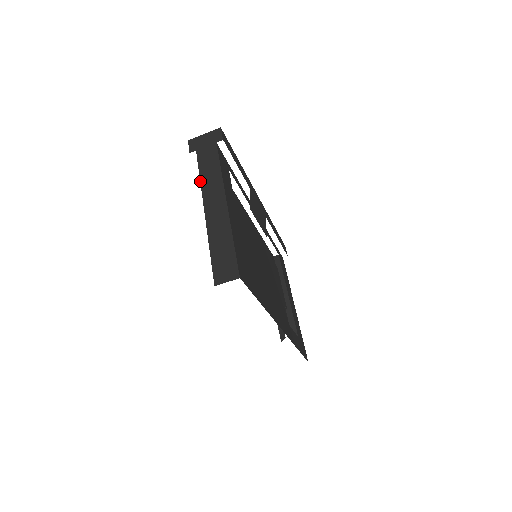
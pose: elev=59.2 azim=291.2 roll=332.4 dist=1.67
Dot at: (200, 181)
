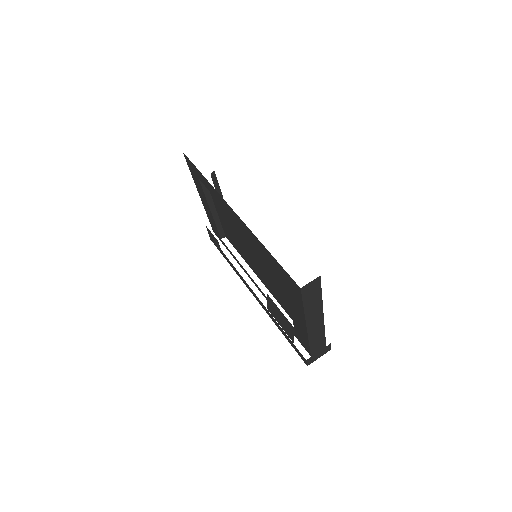
Dot at: (206, 213)
